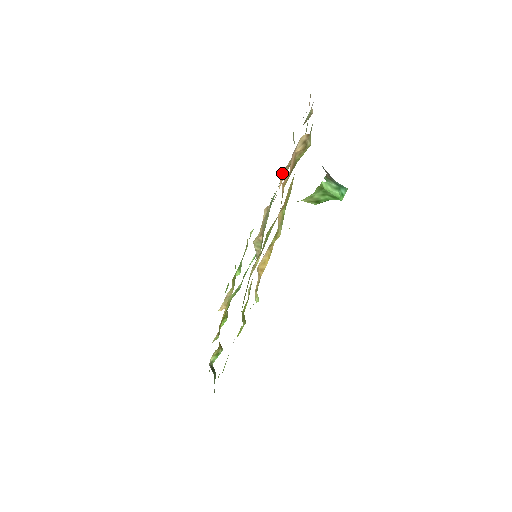
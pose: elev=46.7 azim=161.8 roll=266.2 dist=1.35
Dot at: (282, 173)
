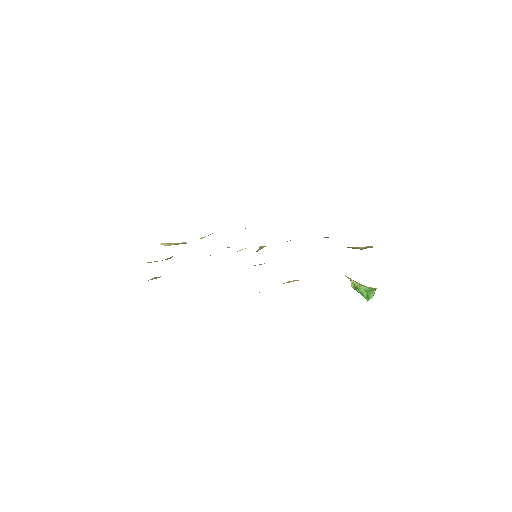
Dot at: (324, 237)
